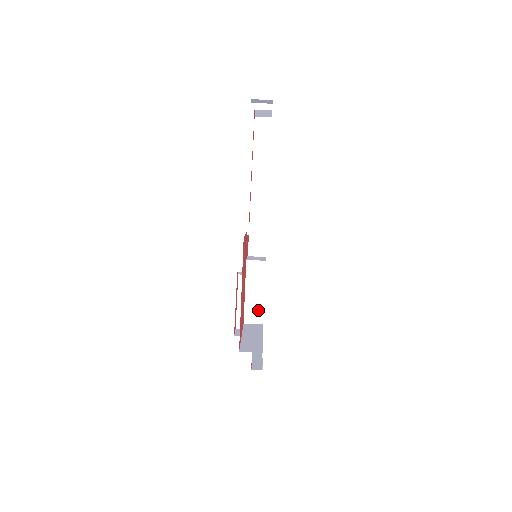
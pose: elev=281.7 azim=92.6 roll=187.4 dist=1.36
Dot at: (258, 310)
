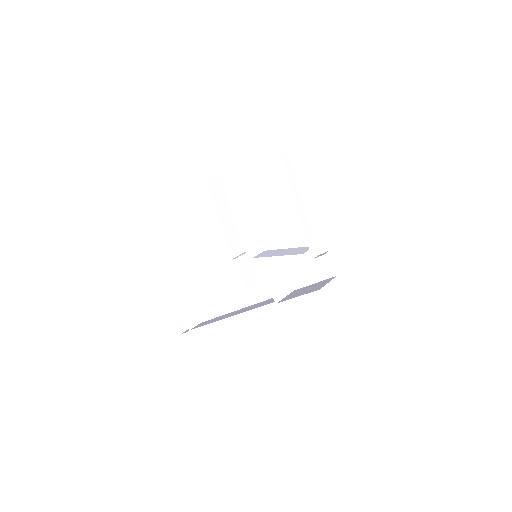
Dot at: (299, 249)
